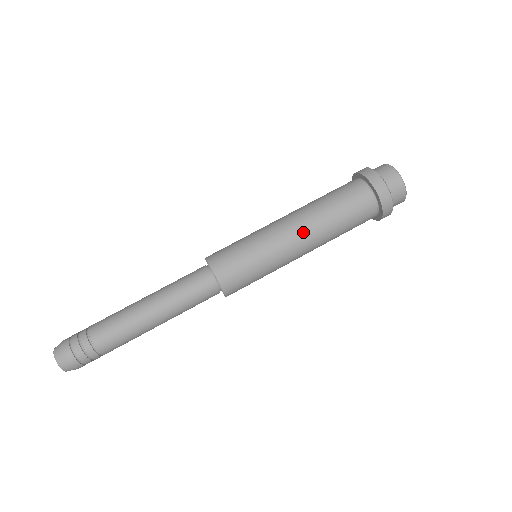
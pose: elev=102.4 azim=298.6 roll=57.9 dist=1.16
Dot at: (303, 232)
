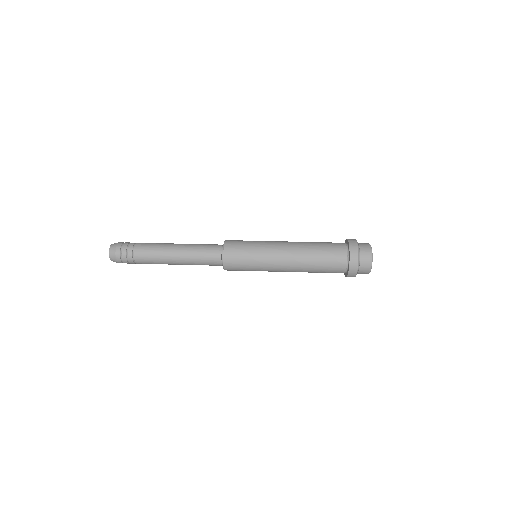
Dot at: (290, 244)
